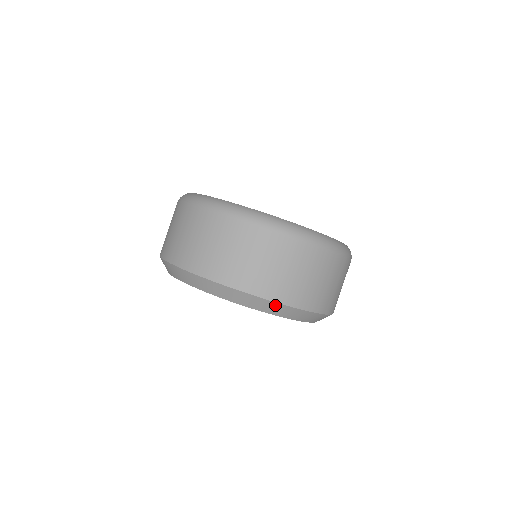
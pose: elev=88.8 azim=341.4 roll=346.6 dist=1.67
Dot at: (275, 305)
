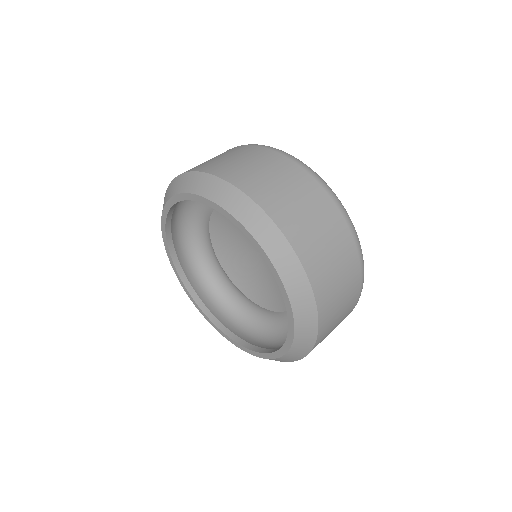
Dot at: (263, 218)
